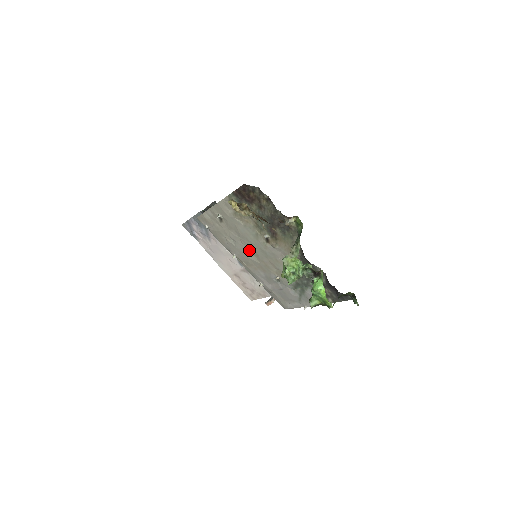
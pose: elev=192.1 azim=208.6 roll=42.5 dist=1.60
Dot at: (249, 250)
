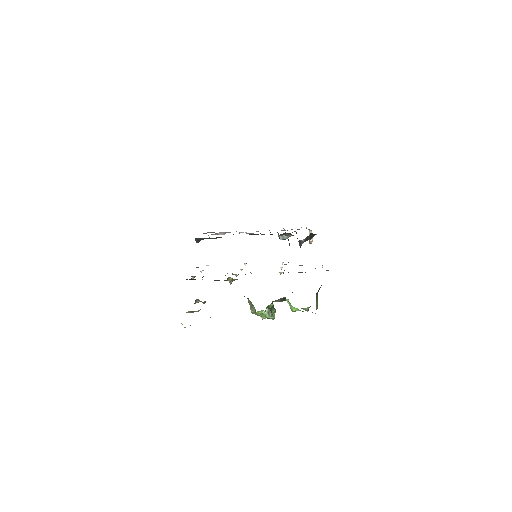
Dot at: occluded
